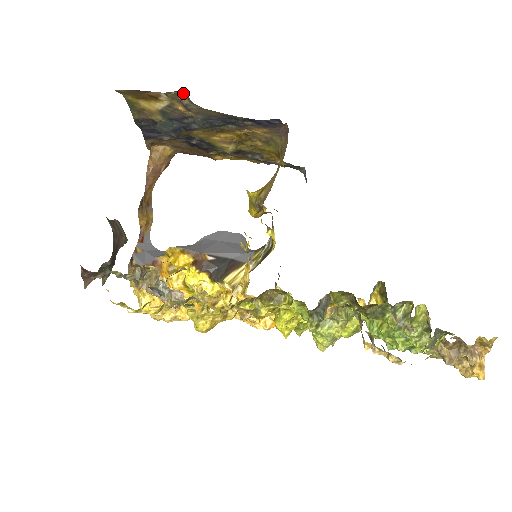
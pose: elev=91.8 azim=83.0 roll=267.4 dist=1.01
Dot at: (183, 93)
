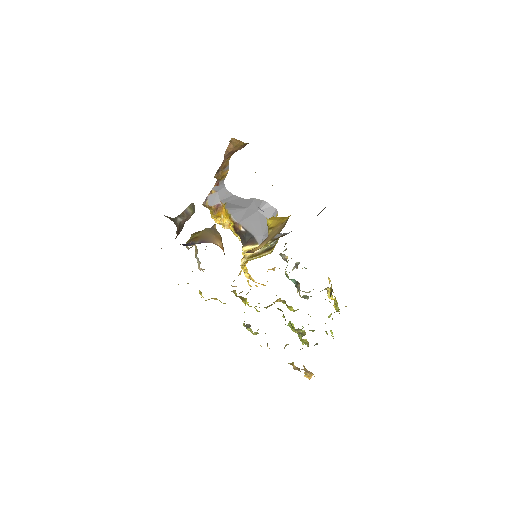
Dot at: occluded
